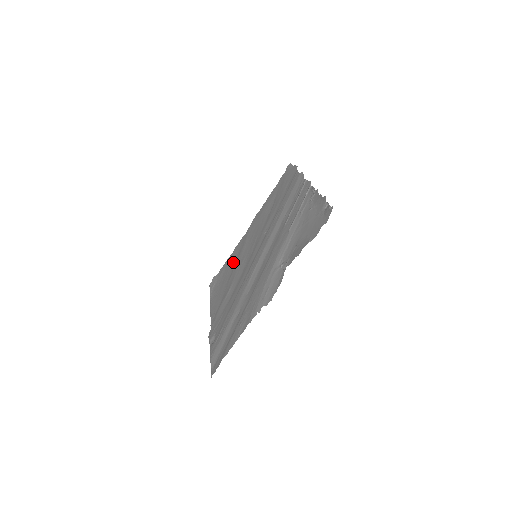
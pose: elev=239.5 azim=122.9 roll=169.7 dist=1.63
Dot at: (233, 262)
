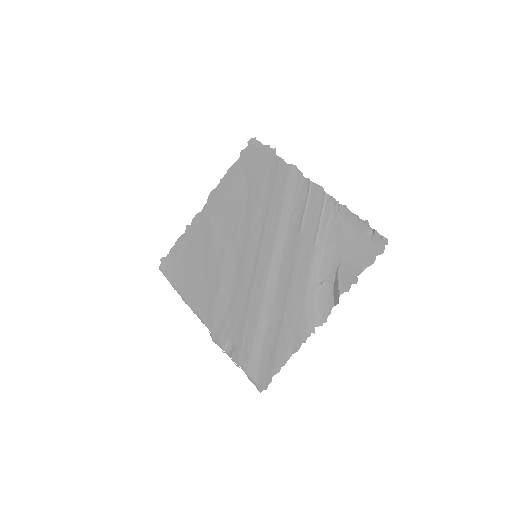
Dot at: (199, 248)
